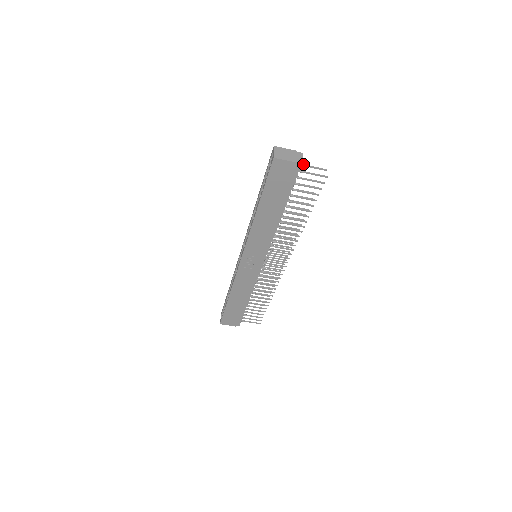
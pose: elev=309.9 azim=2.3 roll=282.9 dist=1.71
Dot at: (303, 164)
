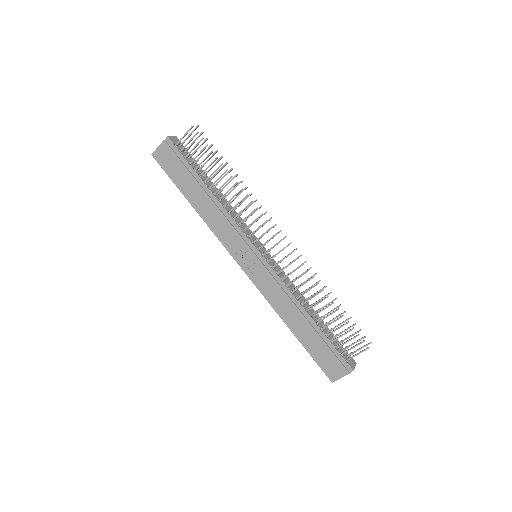
Dot at: (183, 141)
